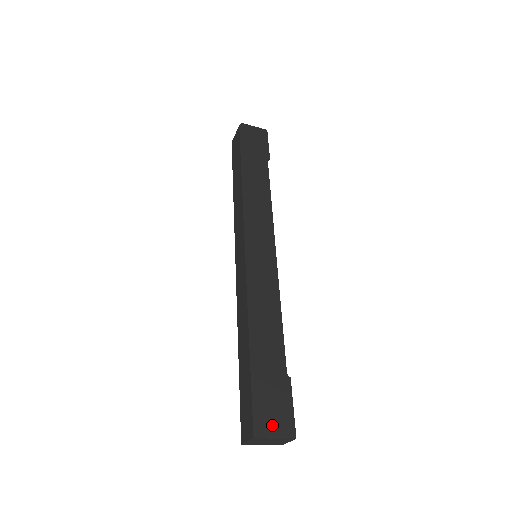
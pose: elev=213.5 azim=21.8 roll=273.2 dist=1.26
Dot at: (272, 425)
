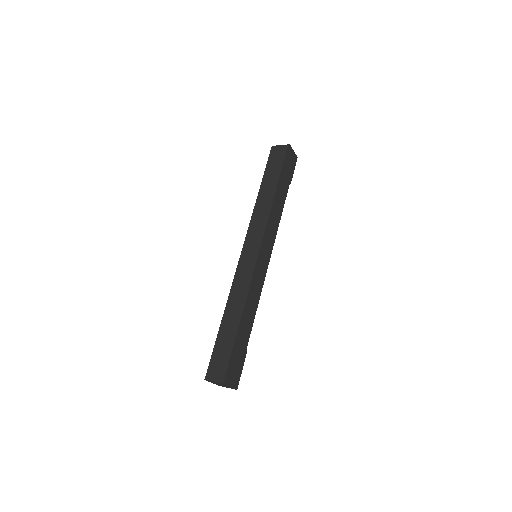
Dot at: (232, 379)
